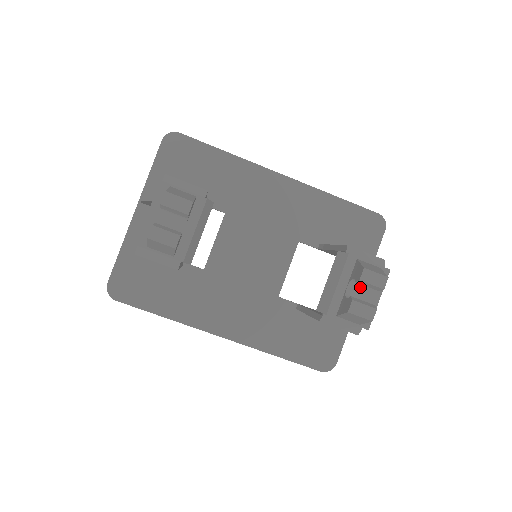
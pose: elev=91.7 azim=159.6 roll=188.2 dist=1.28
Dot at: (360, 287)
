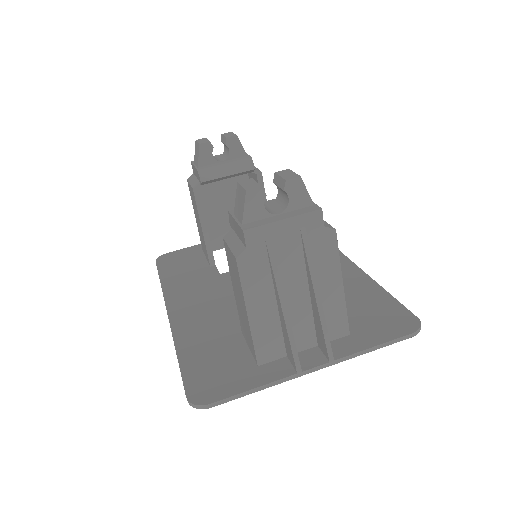
Dot at: (278, 206)
